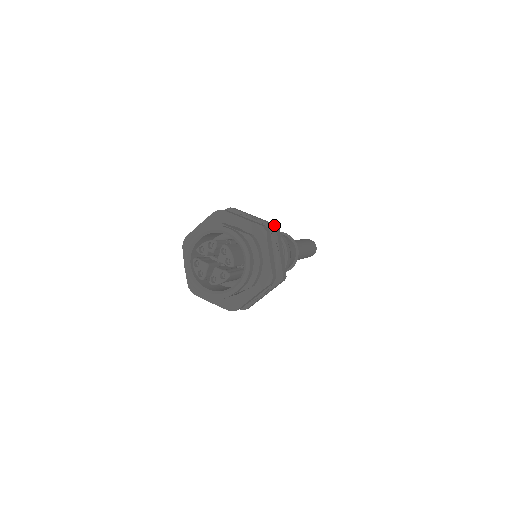
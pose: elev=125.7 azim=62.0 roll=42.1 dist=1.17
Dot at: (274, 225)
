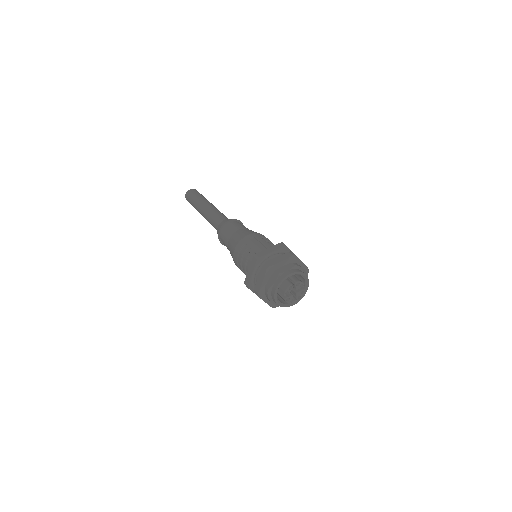
Dot at: (285, 246)
